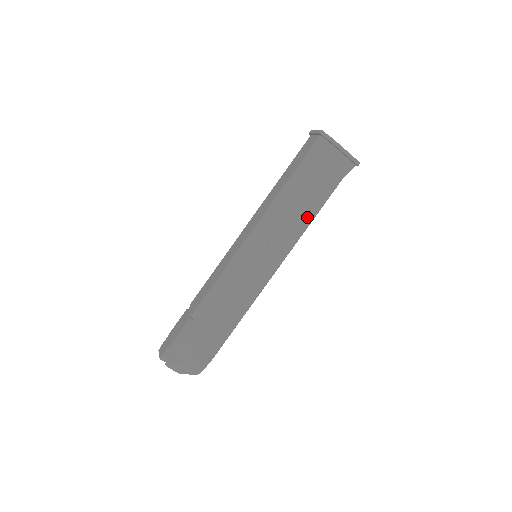
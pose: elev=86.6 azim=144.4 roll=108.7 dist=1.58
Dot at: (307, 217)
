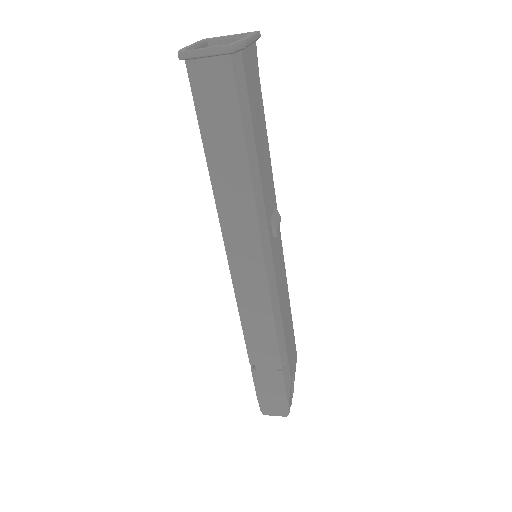
Dot at: (269, 162)
